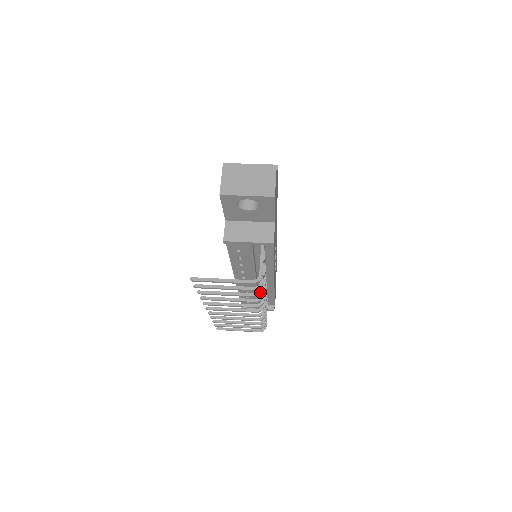
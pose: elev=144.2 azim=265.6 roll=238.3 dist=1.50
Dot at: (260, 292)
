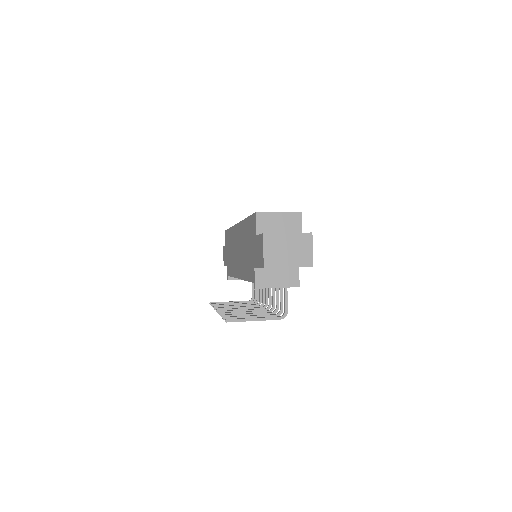
Dot at: (276, 311)
